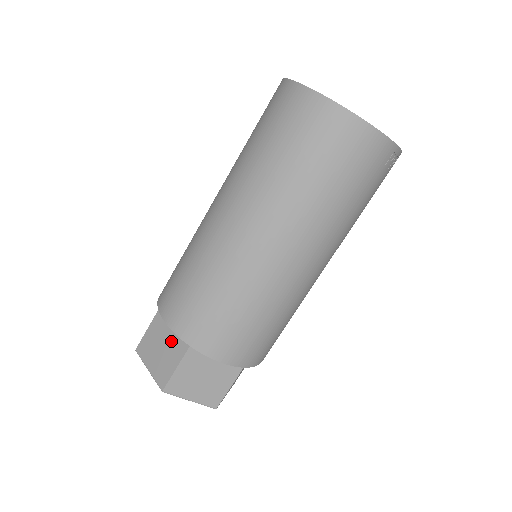
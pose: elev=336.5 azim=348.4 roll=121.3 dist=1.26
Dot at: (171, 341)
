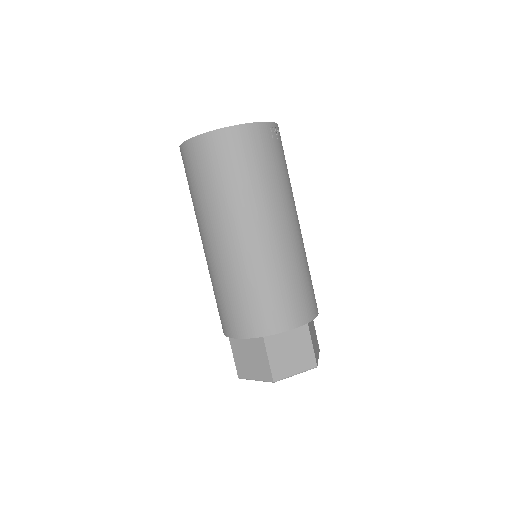
Dot at: (251, 348)
